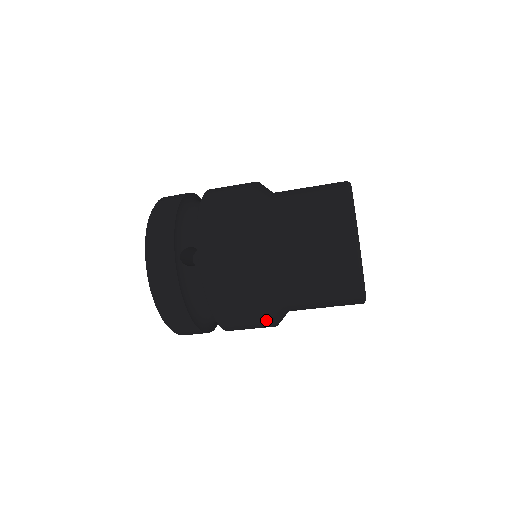
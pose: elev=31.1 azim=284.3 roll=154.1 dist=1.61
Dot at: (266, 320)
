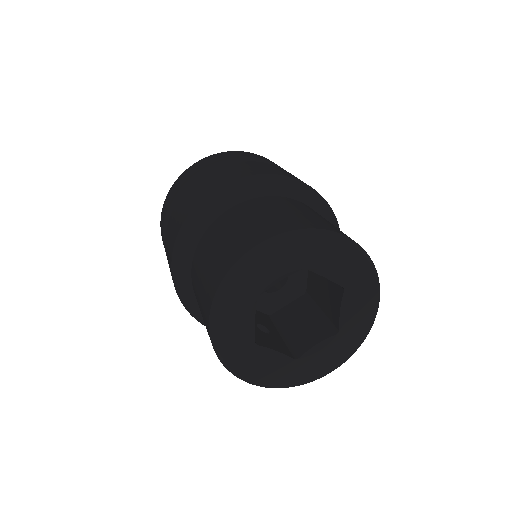
Dot at: (187, 309)
